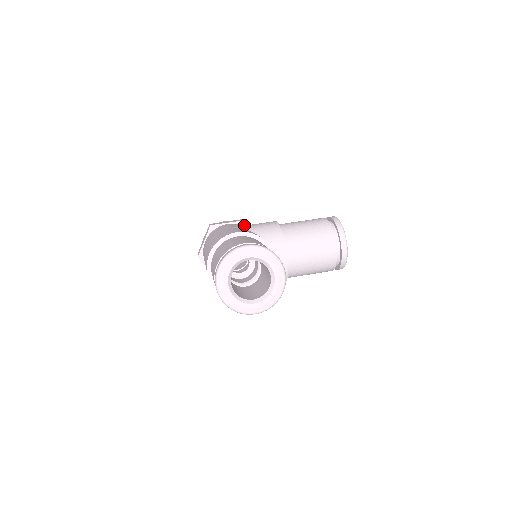
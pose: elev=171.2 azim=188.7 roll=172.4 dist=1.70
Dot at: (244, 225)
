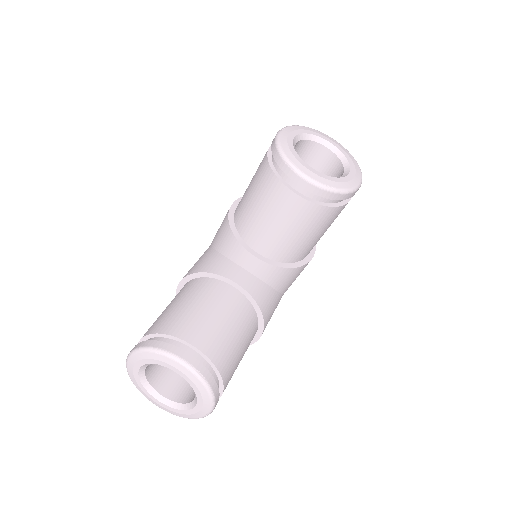
Dot at: occluded
